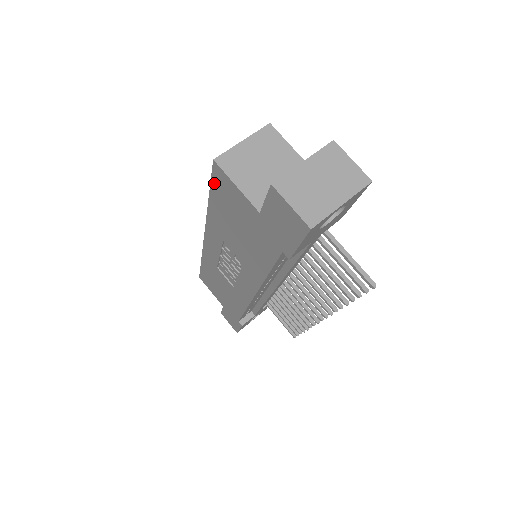
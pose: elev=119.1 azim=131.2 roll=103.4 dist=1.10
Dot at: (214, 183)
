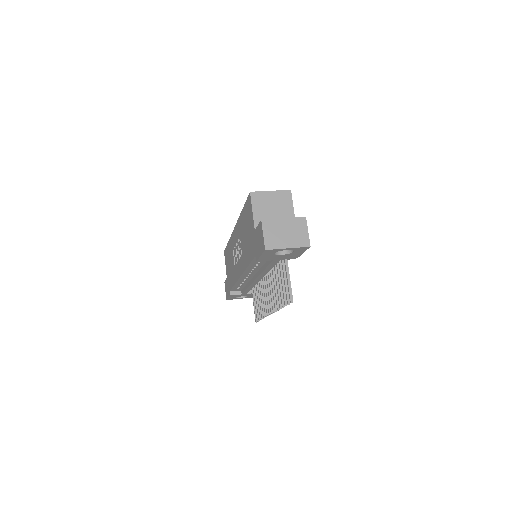
Dot at: (247, 203)
